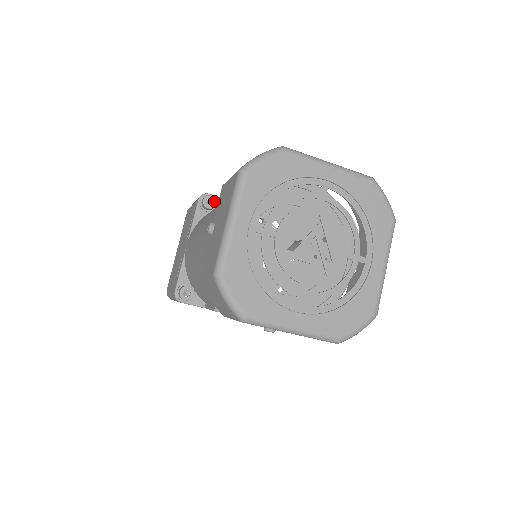
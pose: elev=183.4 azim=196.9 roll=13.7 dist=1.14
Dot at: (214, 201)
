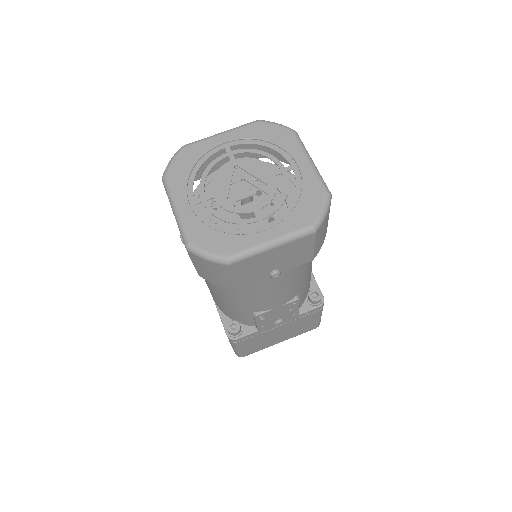
Dot at: occluded
